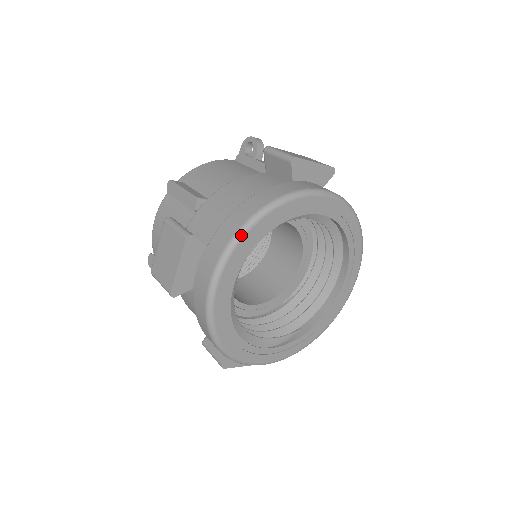
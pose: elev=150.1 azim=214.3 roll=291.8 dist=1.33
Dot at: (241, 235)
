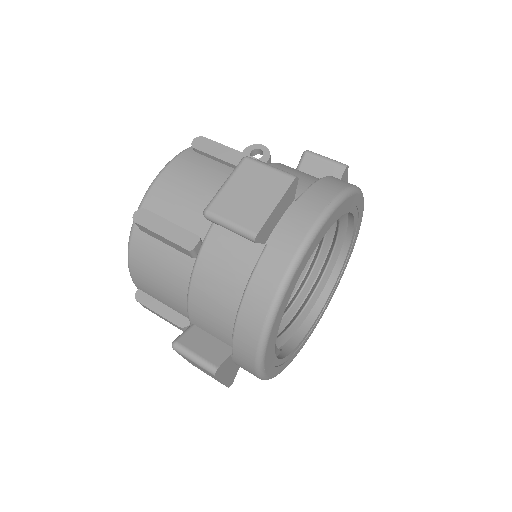
Dot at: (341, 200)
